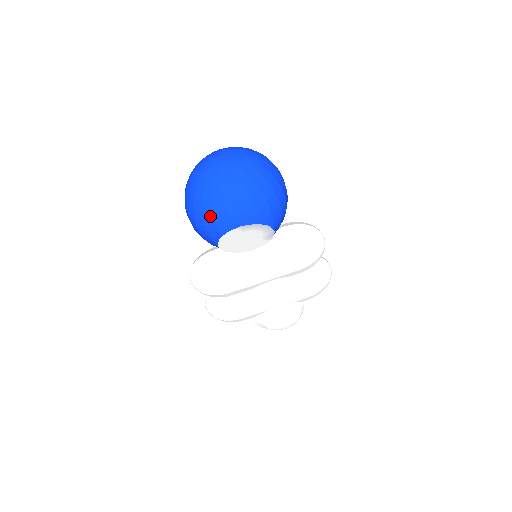
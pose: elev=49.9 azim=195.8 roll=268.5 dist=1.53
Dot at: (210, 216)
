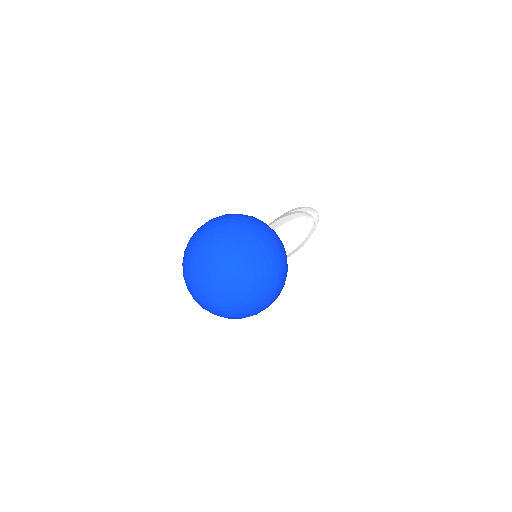
Dot at: (235, 318)
